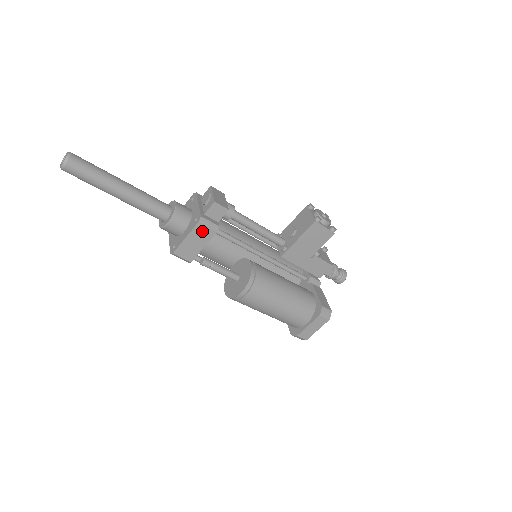
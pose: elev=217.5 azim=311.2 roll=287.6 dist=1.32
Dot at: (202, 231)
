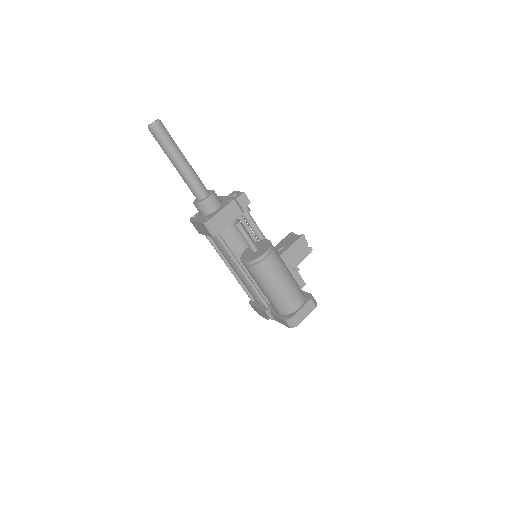
Dot at: (233, 209)
